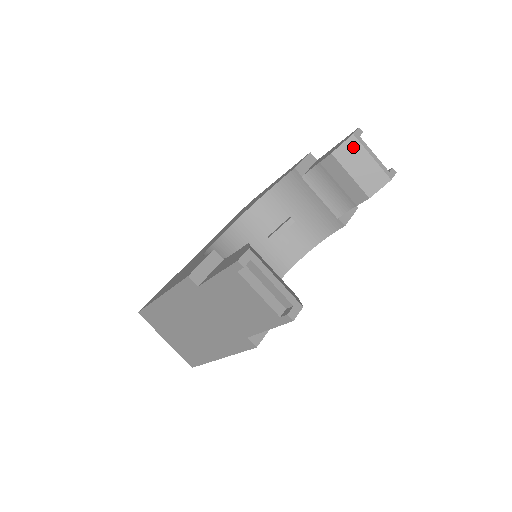
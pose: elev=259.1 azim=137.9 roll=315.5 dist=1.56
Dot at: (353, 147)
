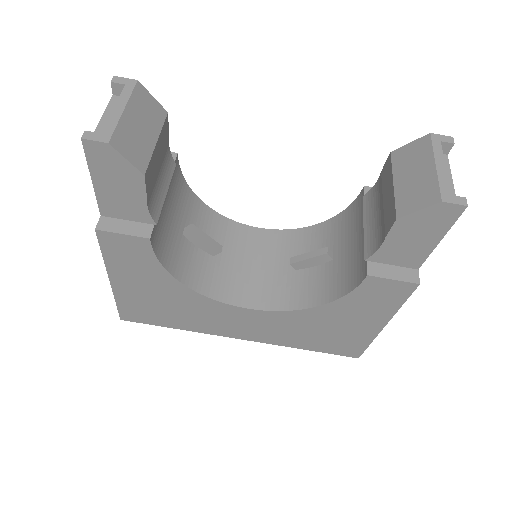
Dot at: (420, 149)
